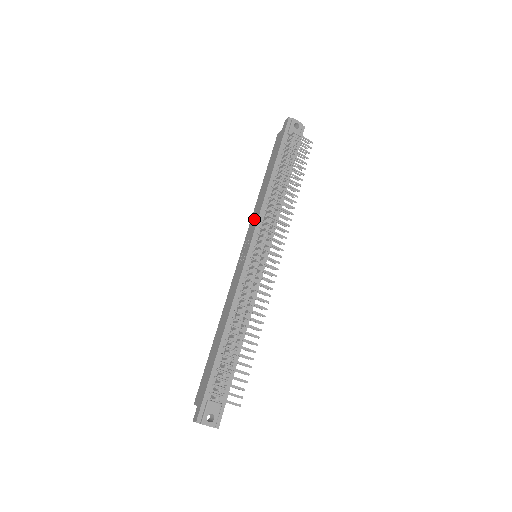
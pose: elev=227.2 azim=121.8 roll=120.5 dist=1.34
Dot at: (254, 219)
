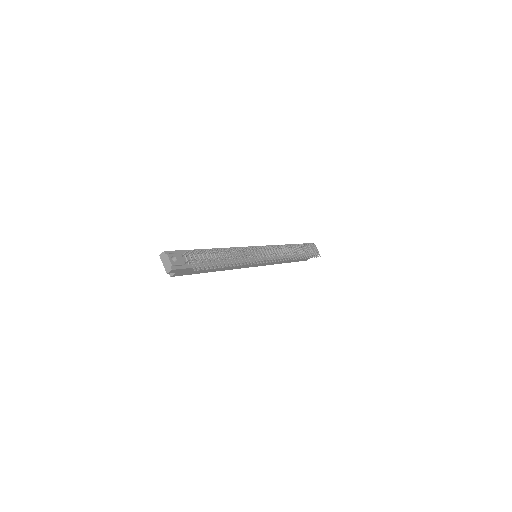
Dot at: occluded
